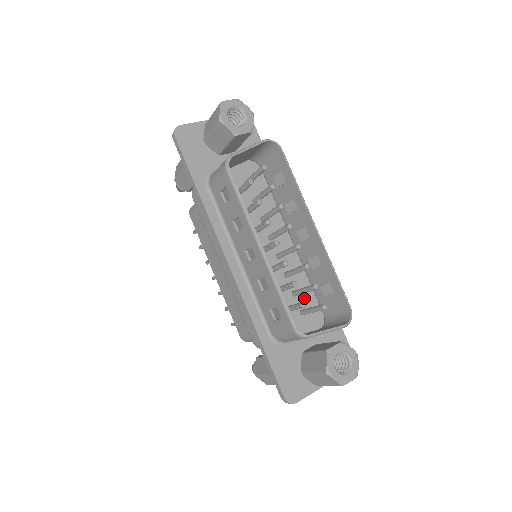
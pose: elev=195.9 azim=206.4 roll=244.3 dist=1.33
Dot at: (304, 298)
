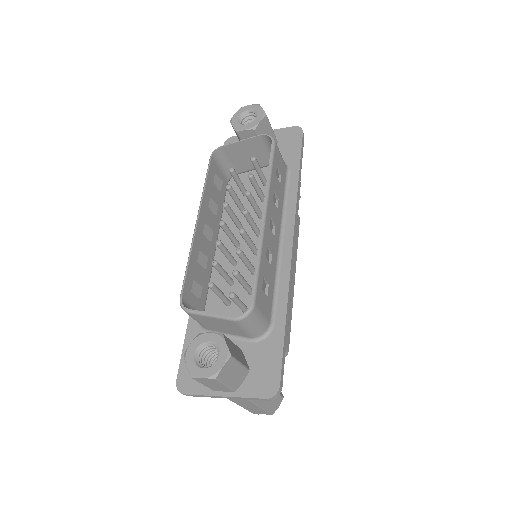
Dot at: occluded
